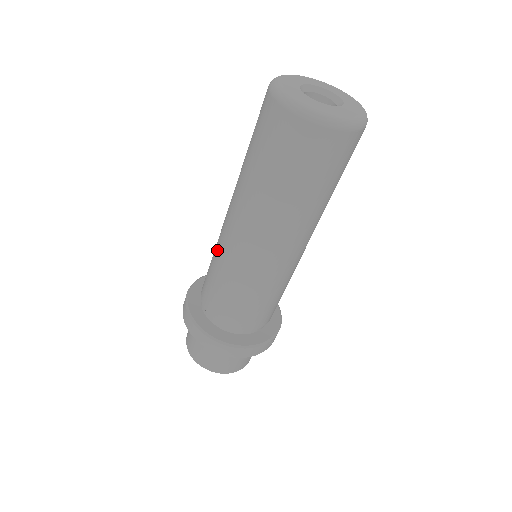
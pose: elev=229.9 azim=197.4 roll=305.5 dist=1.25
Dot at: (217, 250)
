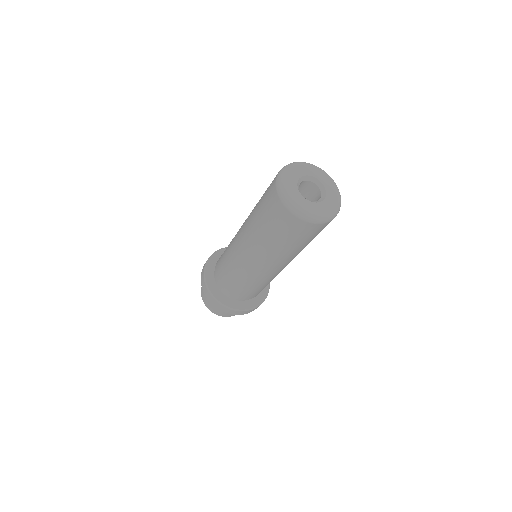
Dot at: (232, 263)
